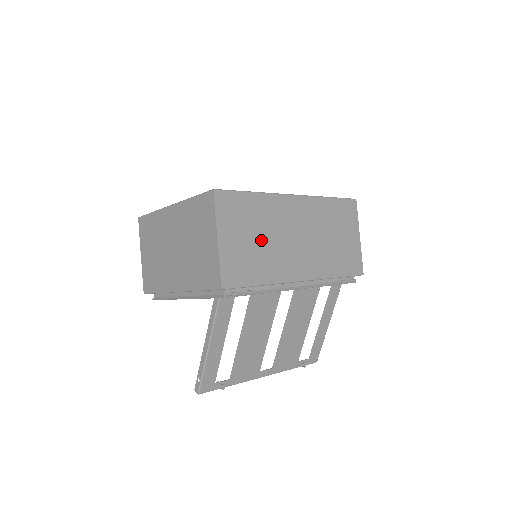
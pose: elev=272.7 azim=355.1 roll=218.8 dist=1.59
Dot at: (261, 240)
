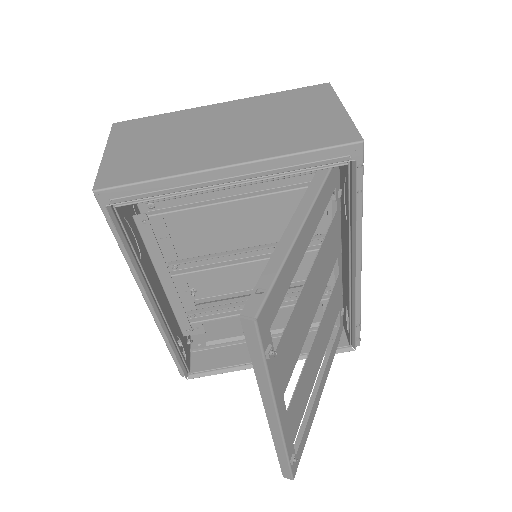
Dot at: occluded
